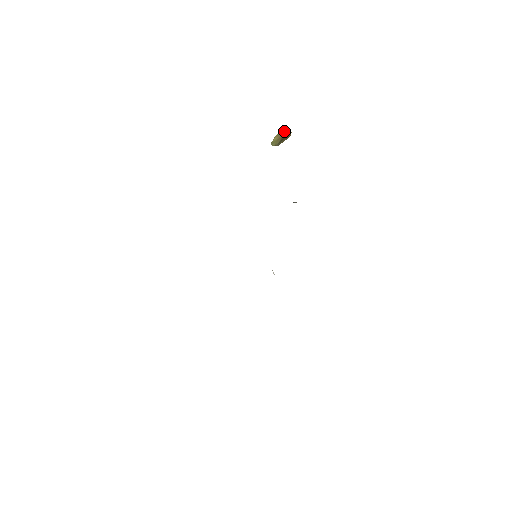
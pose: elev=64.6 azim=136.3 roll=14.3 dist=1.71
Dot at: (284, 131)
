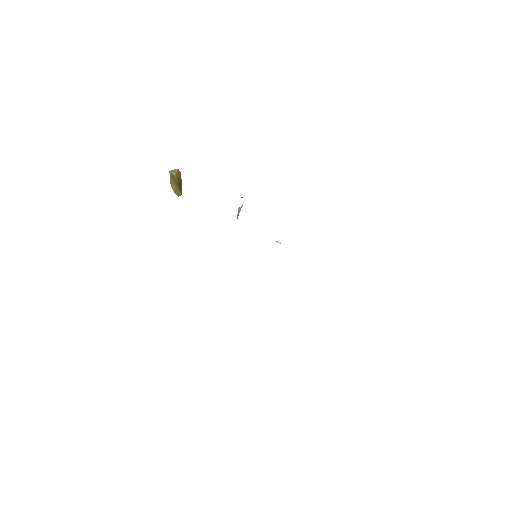
Dot at: (173, 178)
